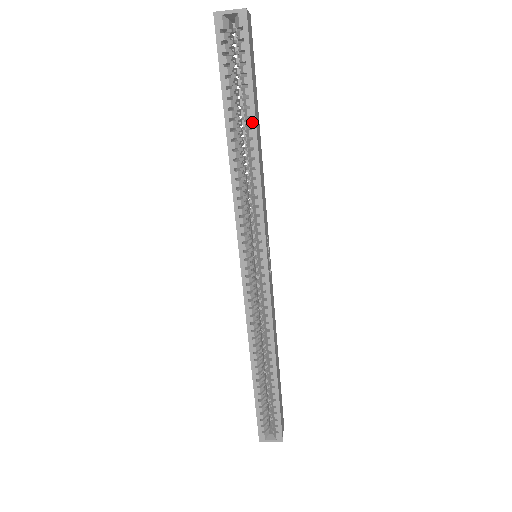
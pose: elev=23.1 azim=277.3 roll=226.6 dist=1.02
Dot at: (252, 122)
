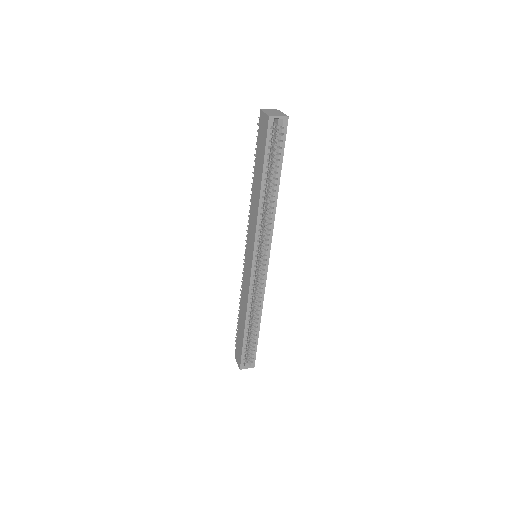
Dot at: (278, 181)
